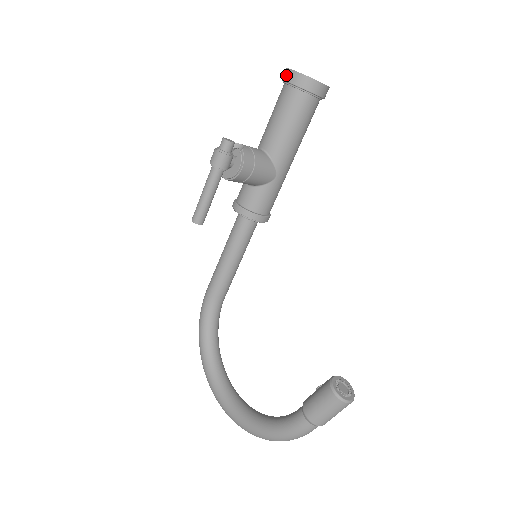
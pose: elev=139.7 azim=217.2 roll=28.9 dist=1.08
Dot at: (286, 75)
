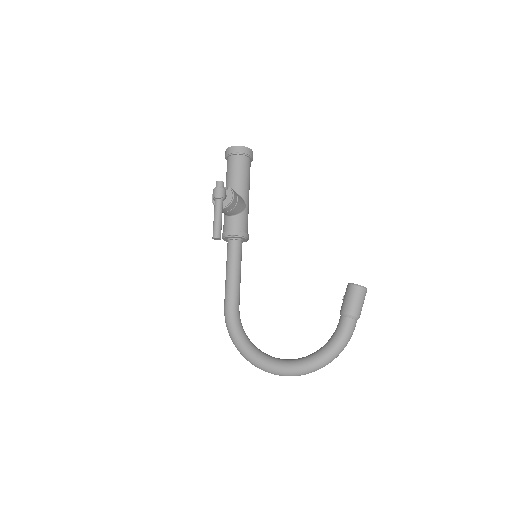
Dot at: (230, 150)
